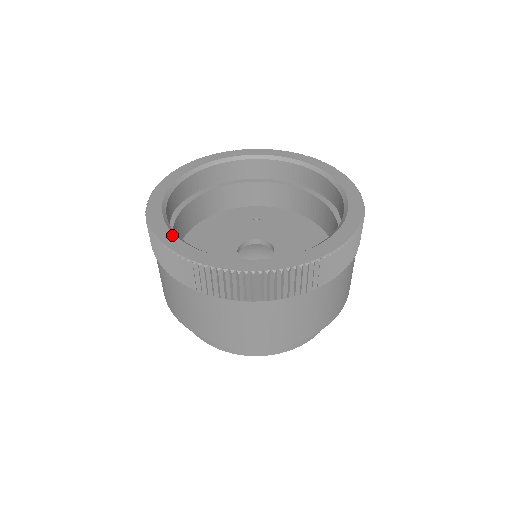
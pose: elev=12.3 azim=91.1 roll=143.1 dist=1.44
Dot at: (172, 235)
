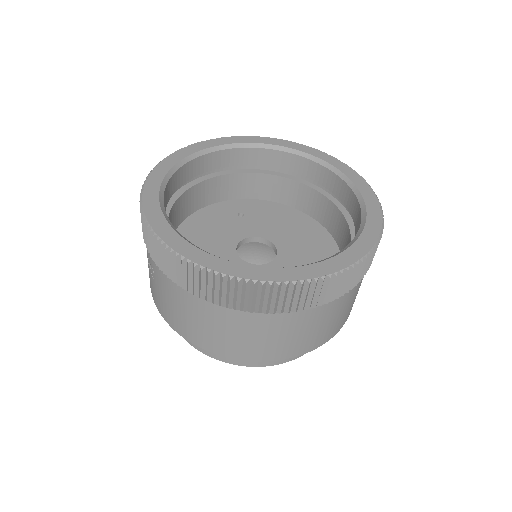
Dot at: (196, 249)
